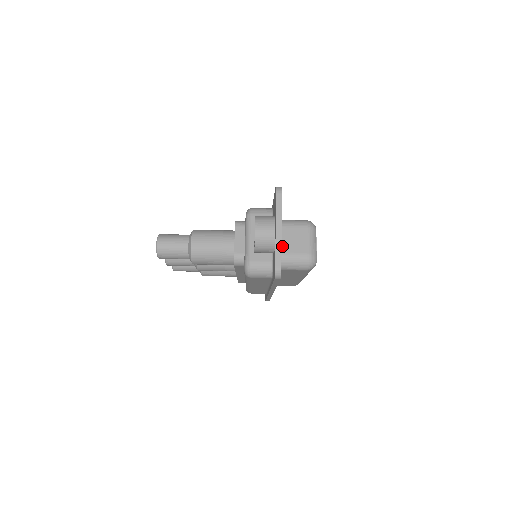
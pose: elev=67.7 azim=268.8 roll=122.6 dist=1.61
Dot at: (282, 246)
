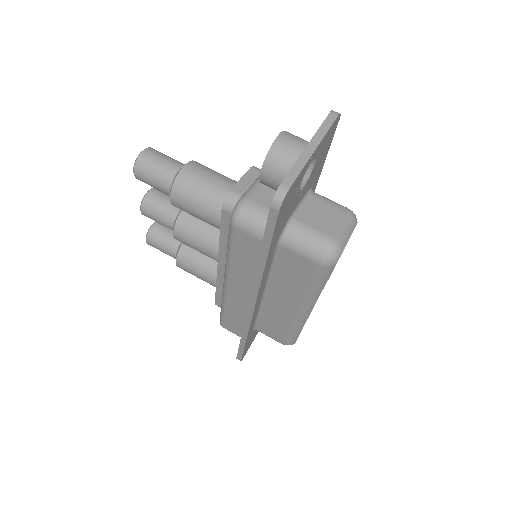
Dot at: (301, 212)
